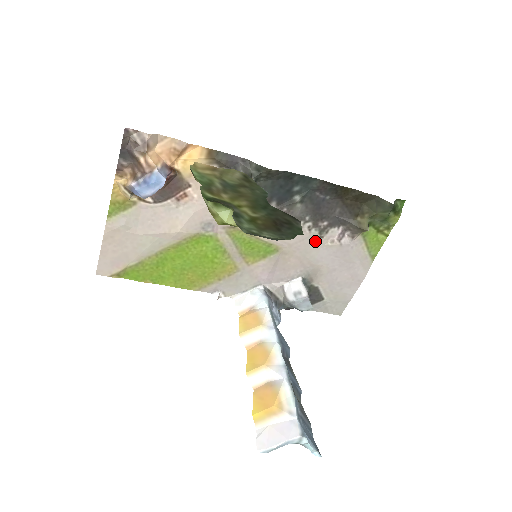
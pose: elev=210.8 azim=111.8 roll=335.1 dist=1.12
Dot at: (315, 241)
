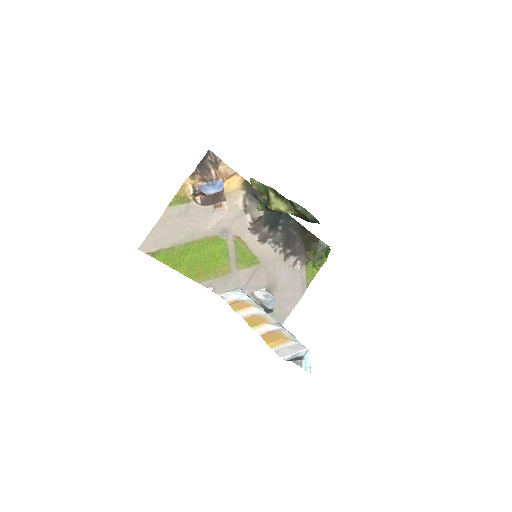
Dot at: (280, 262)
